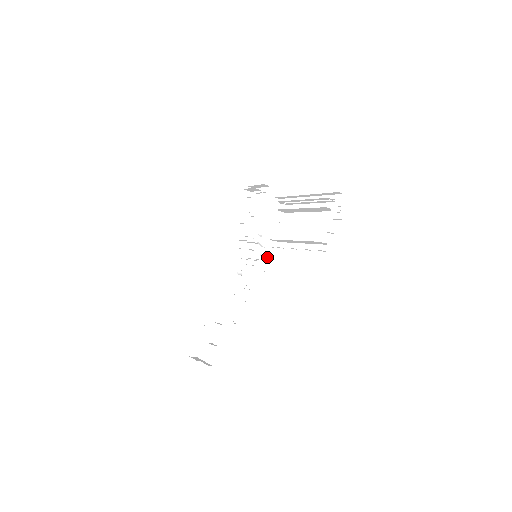
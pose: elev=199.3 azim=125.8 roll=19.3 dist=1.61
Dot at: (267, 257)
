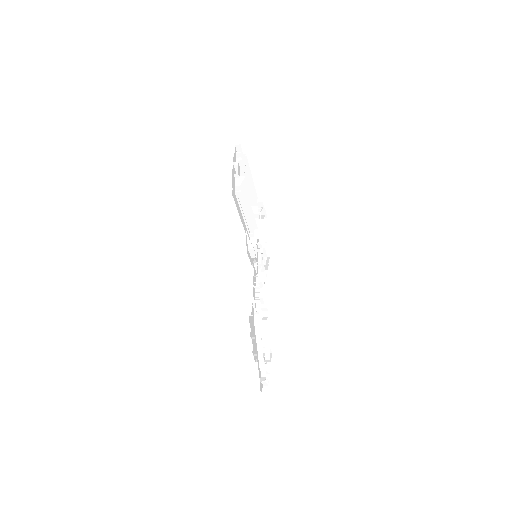
Dot at: occluded
